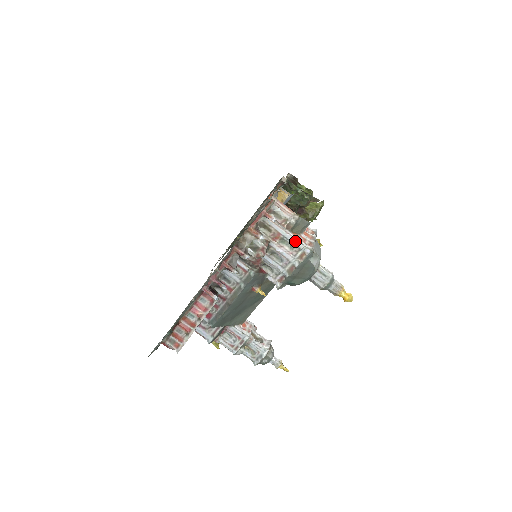
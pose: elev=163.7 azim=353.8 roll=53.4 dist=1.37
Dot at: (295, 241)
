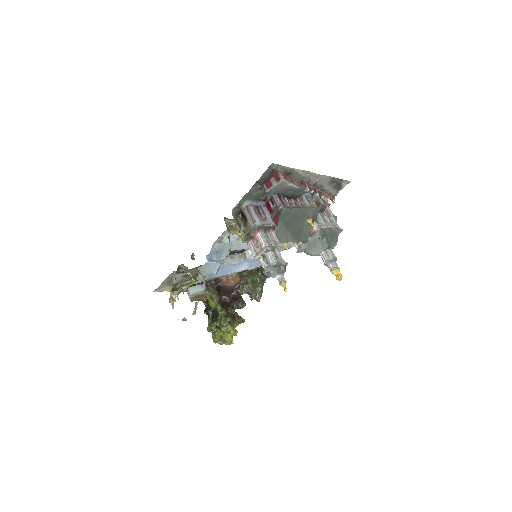
Dot at: (335, 221)
